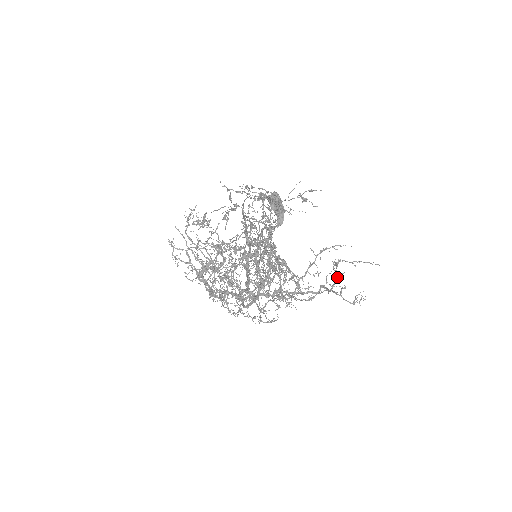
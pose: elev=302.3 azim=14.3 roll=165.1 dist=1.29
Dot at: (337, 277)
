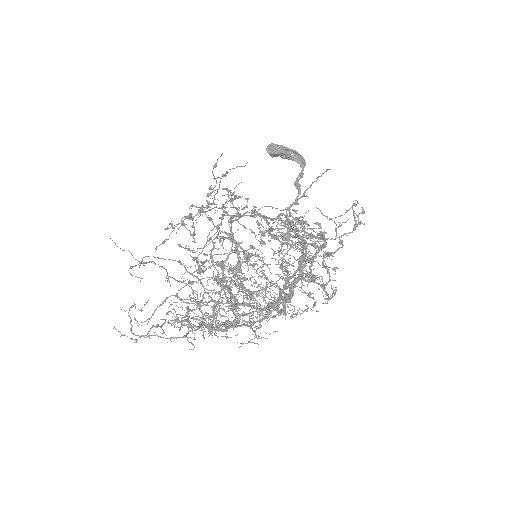
Dot at: occluded
